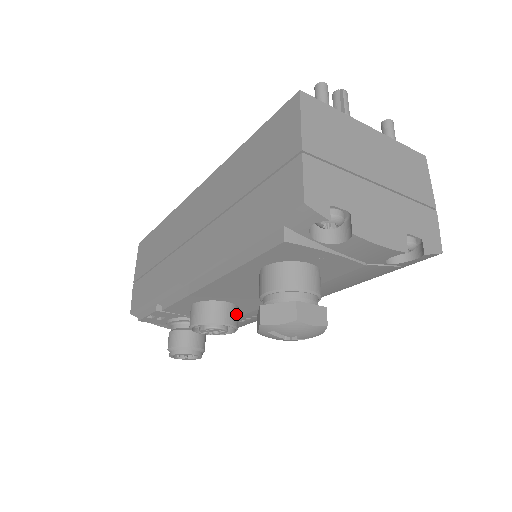
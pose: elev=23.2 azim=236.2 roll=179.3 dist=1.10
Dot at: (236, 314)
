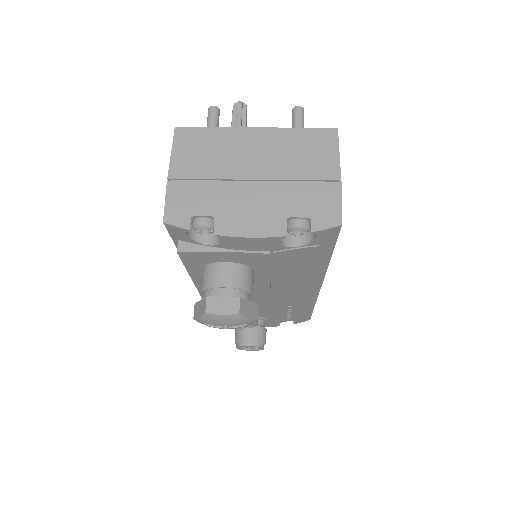
Dot at: occluded
